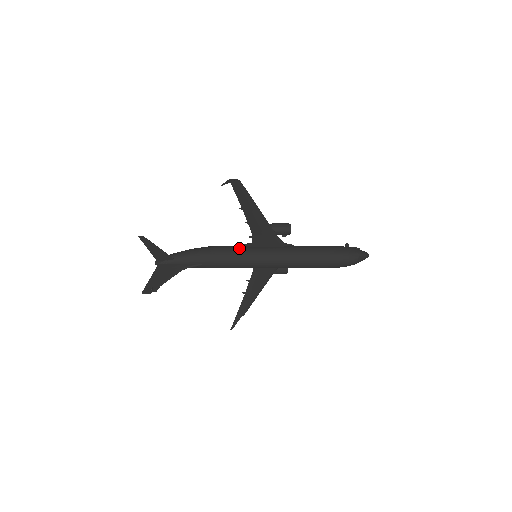
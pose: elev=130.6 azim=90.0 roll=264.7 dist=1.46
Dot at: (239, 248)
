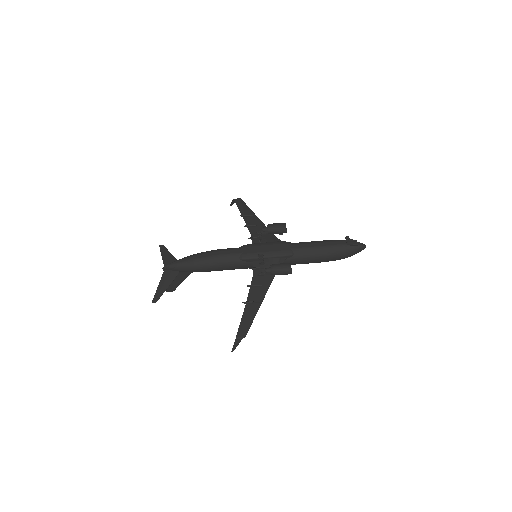
Dot at: (240, 266)
